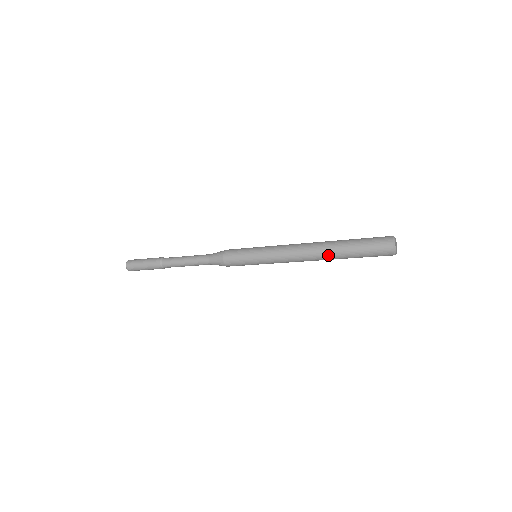
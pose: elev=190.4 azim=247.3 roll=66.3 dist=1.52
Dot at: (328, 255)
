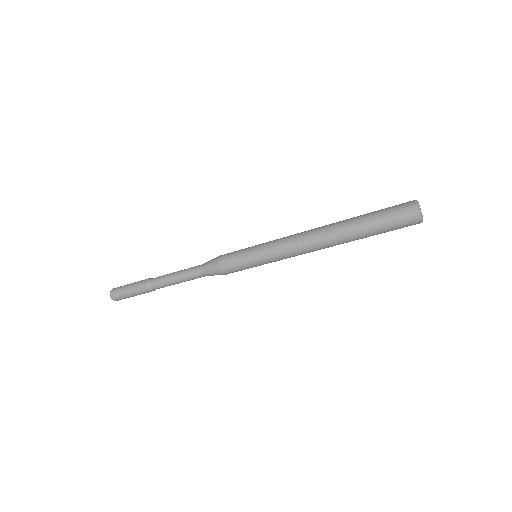
Dot at: (343, 242)
